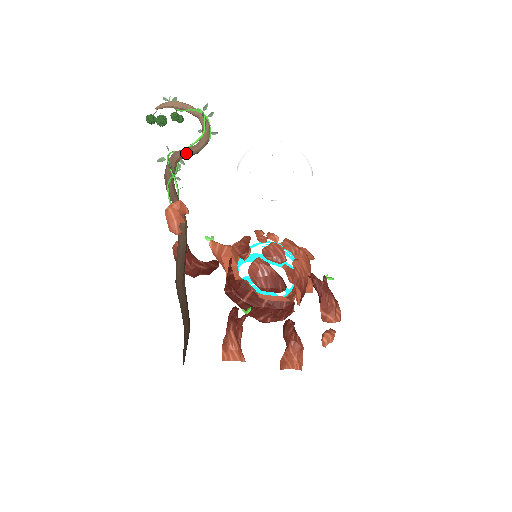
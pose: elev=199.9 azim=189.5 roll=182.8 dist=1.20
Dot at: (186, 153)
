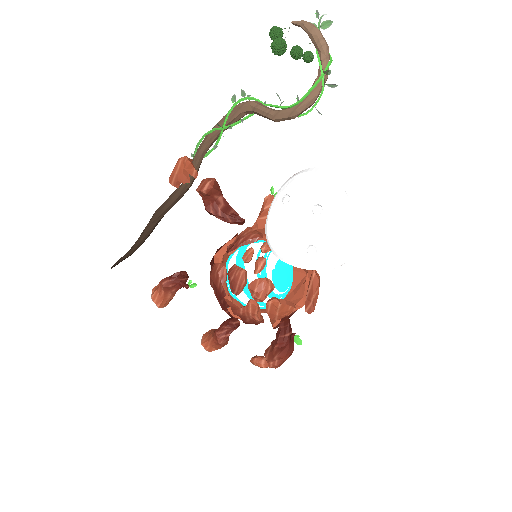
Dot at: (258, 112)
